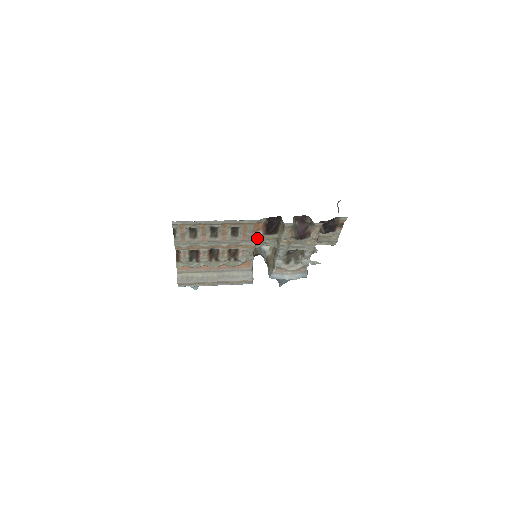
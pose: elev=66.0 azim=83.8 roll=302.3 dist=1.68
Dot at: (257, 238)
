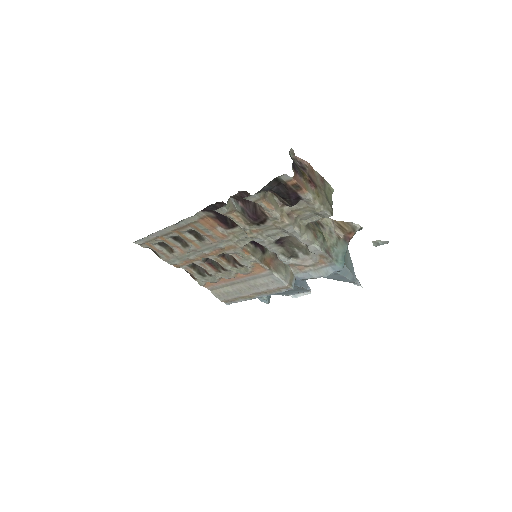
Dot at: (226, 236)
